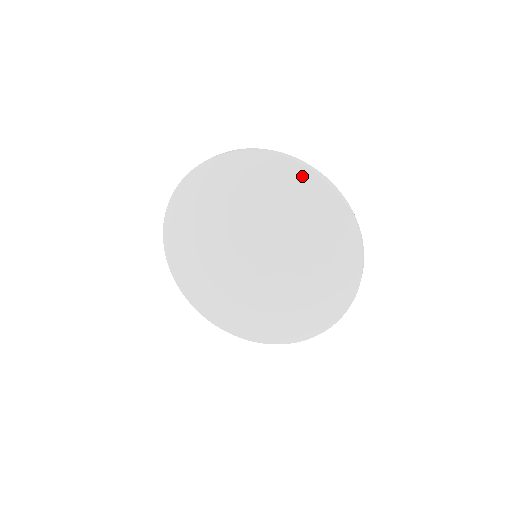
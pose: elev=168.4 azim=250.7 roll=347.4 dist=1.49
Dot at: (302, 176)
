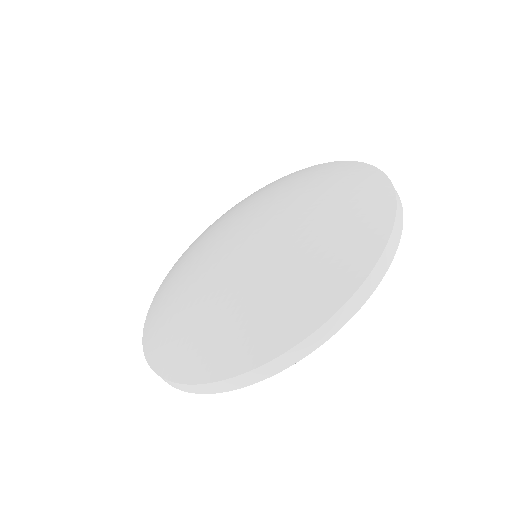
Dot at: (365, 171)
